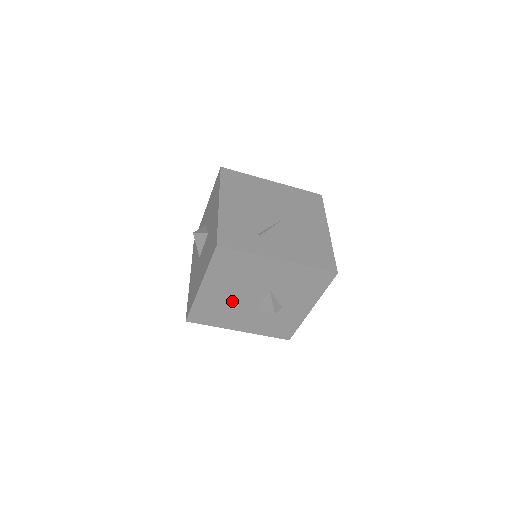
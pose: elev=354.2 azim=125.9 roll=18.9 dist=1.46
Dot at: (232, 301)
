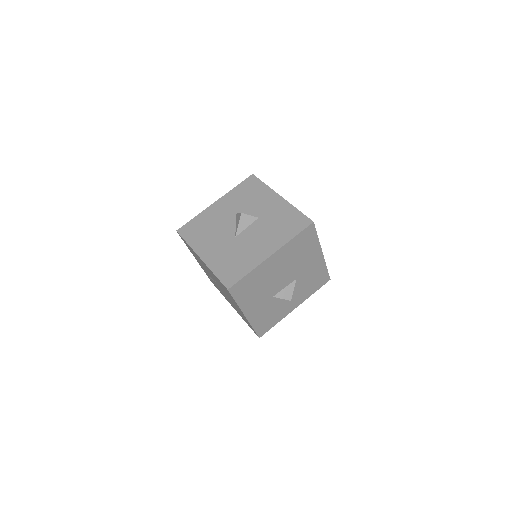
Dot at: (272, 280)
